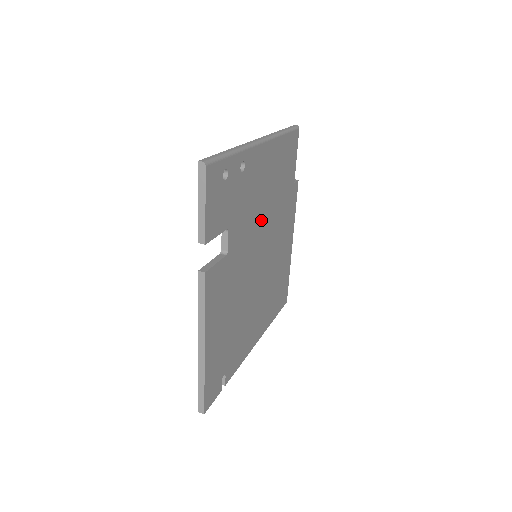
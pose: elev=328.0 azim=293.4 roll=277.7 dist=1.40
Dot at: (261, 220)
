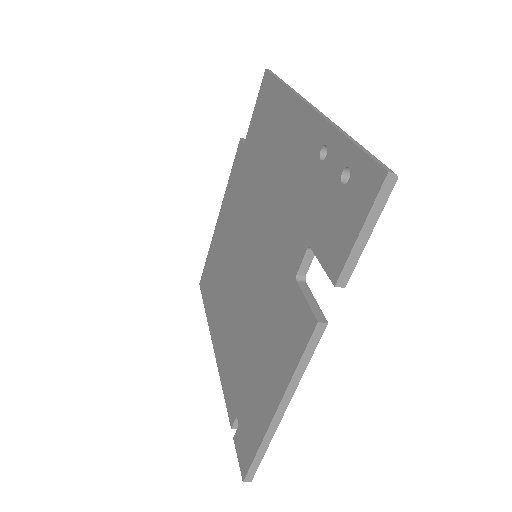
Dot at: occluded
